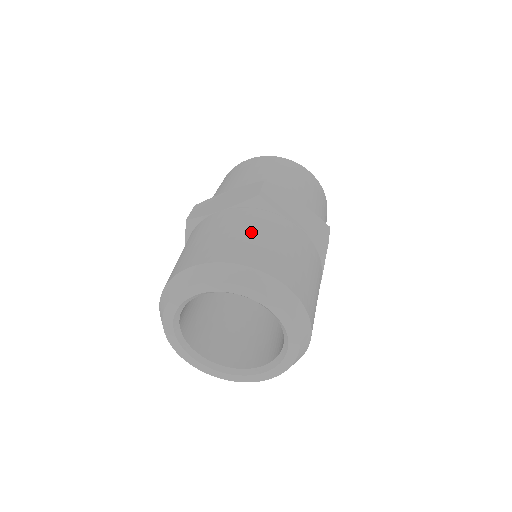
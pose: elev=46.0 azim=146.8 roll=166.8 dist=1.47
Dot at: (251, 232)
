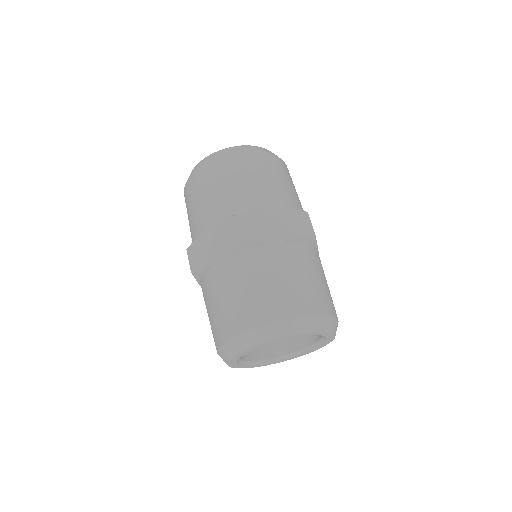
Dot at: (260, 281)
